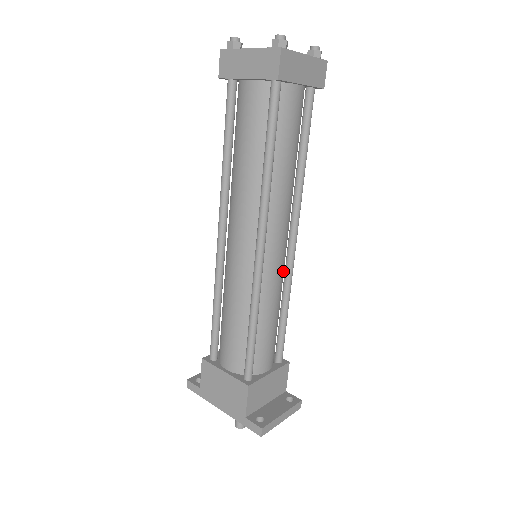
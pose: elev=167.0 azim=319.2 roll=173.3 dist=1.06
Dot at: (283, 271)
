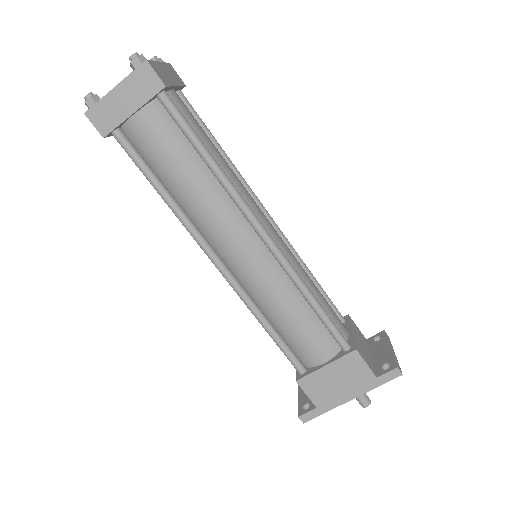
Dot at: occluded
